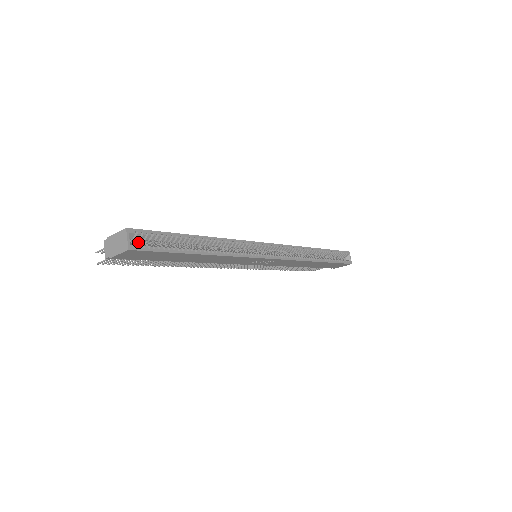
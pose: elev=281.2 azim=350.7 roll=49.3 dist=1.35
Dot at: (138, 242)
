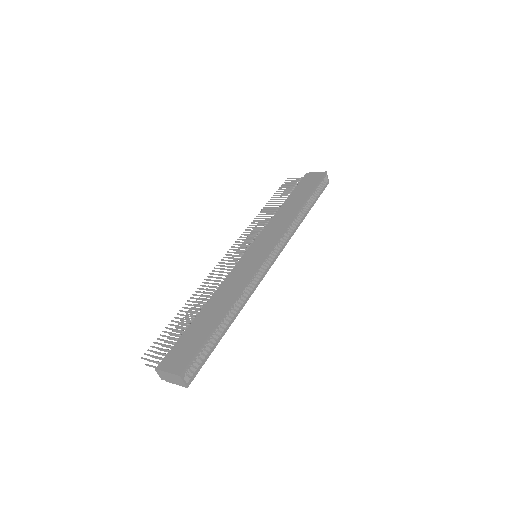
Dot at: occluded
